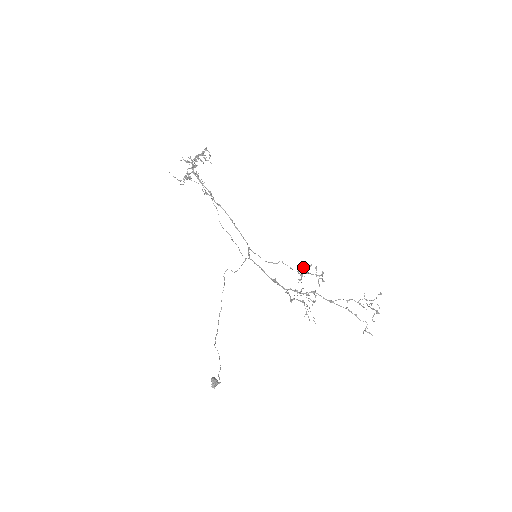
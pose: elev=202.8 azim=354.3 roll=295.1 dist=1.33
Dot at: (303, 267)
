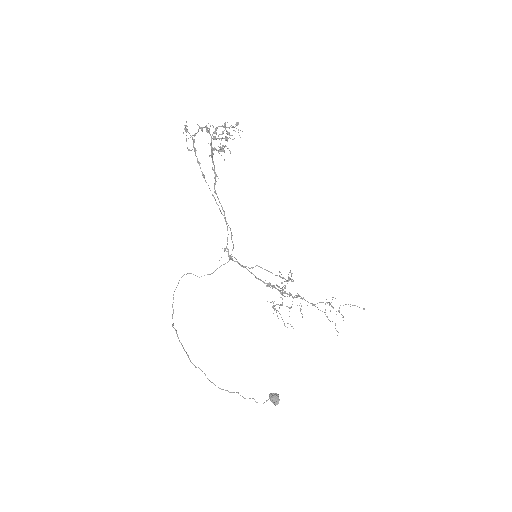
Dot at: (290, 271)
